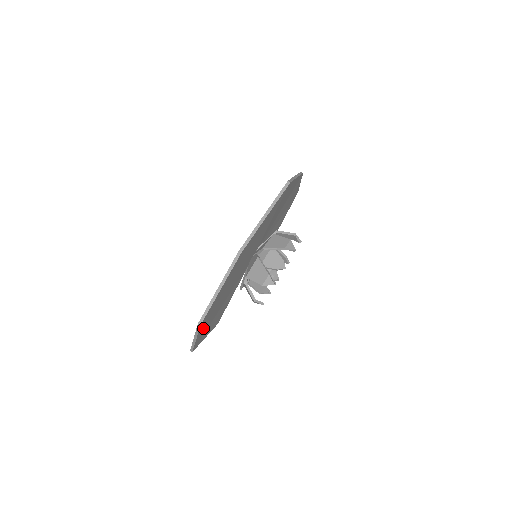
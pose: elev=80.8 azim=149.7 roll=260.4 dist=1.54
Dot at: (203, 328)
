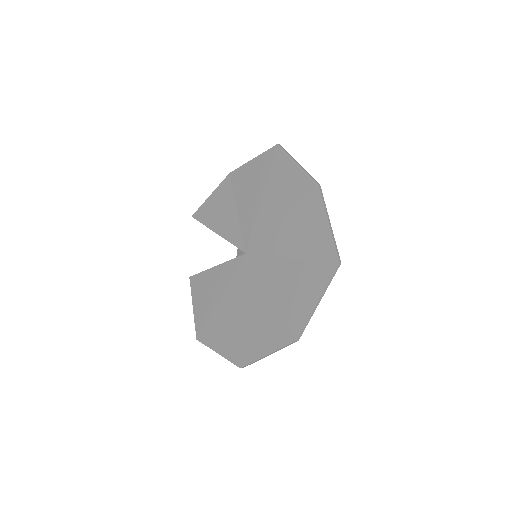
Dot at: (224, 343)
